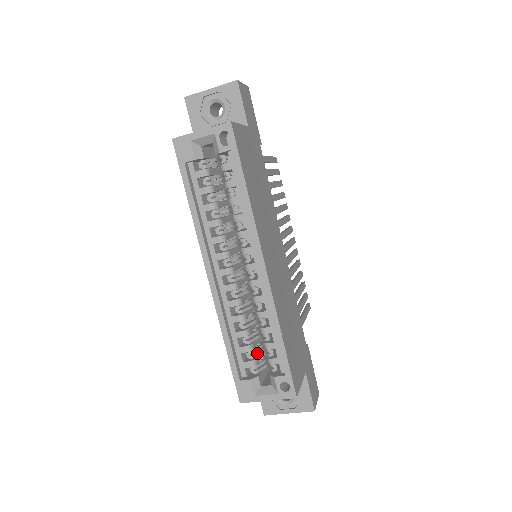
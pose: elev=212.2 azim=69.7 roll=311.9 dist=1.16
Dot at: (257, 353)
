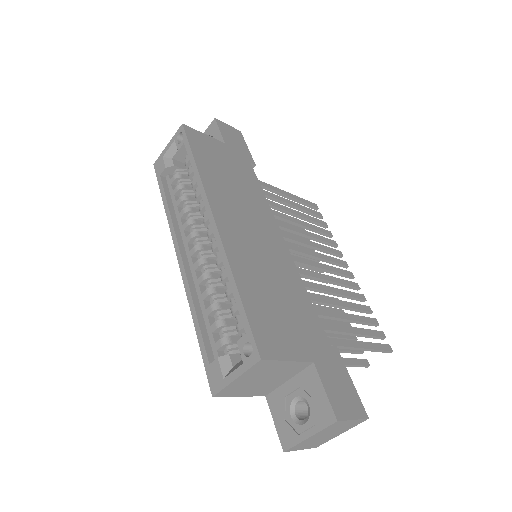
Dot at: (233, 332)
